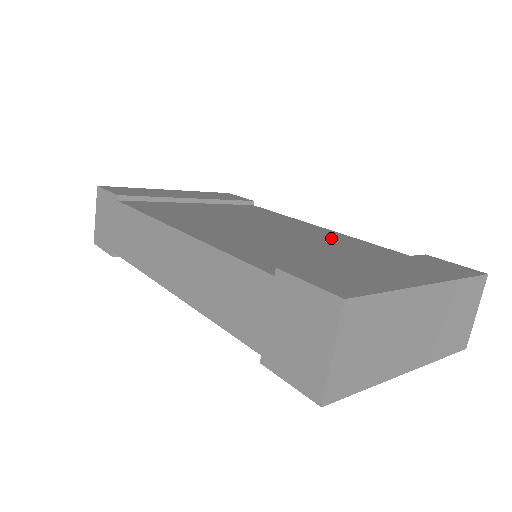
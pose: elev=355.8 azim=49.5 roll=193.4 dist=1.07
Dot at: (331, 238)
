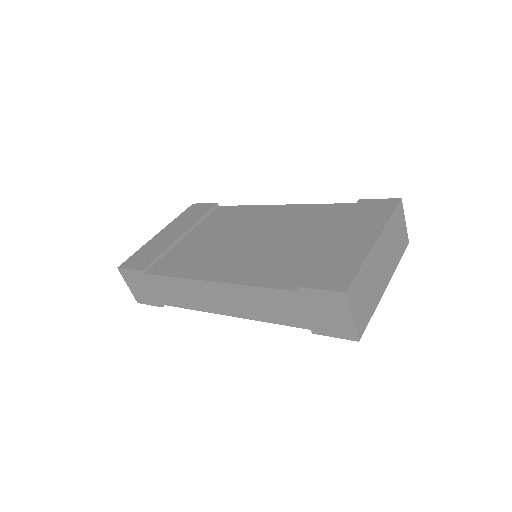
Dot at: (295, 217)
